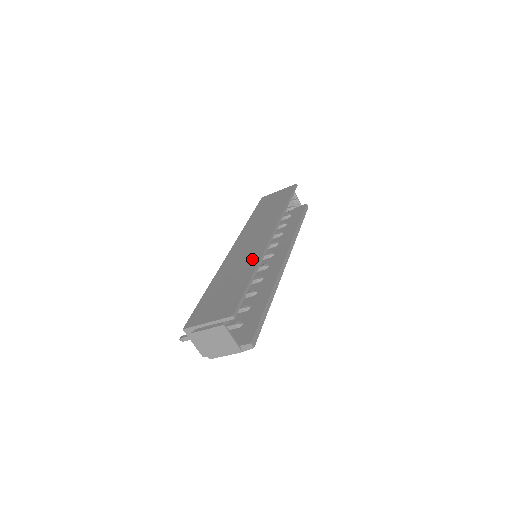
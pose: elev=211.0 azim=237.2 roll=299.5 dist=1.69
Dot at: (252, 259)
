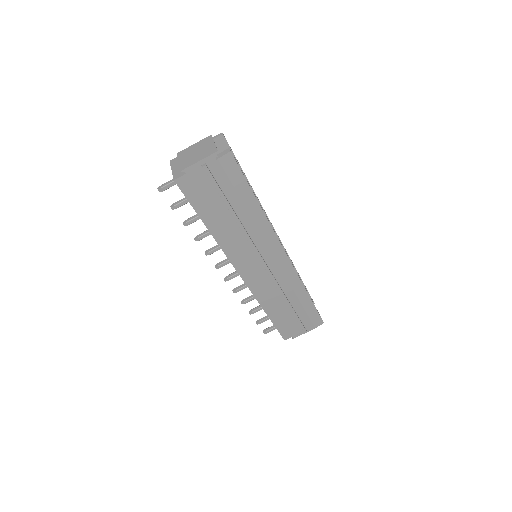
Dot at: occluded
